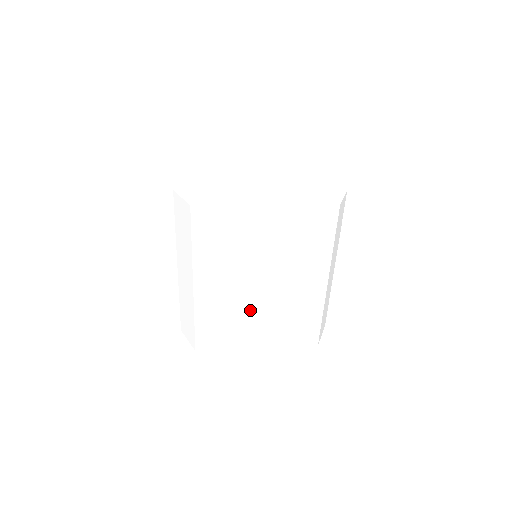
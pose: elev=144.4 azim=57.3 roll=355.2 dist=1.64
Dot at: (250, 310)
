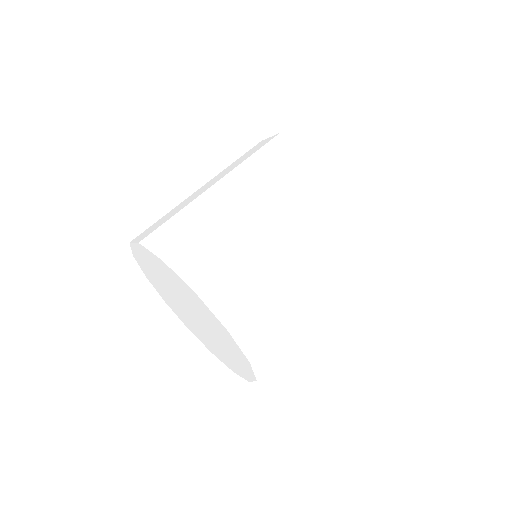
Dot at: (224, 197)
